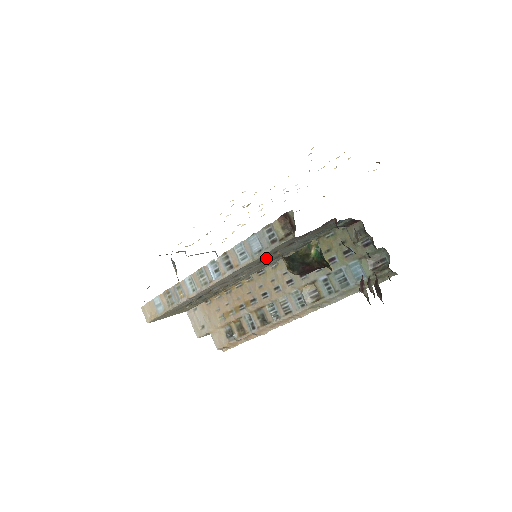
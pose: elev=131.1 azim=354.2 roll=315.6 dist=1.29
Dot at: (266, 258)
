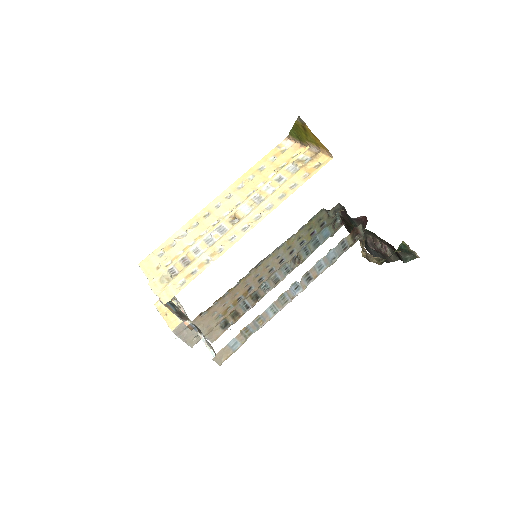
Dot at: occluded
